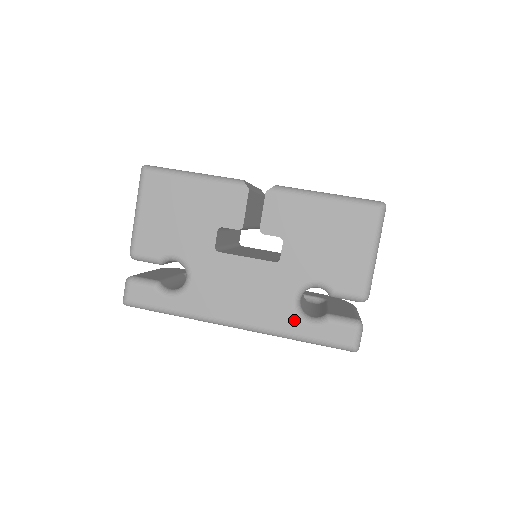
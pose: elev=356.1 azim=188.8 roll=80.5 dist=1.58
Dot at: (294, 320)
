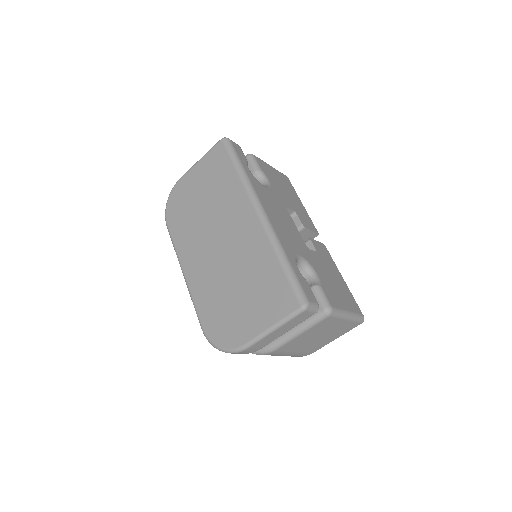
Dot at: (292, 255)
